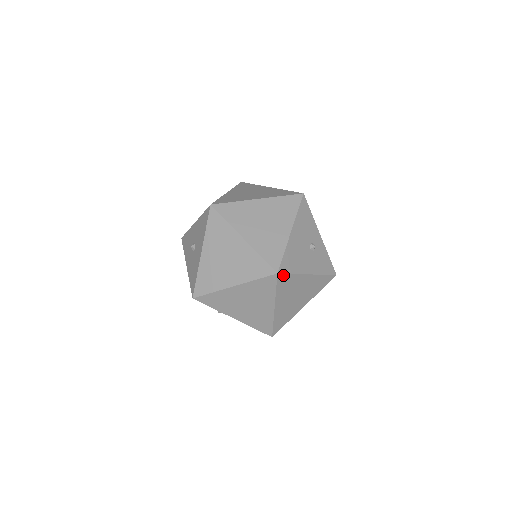
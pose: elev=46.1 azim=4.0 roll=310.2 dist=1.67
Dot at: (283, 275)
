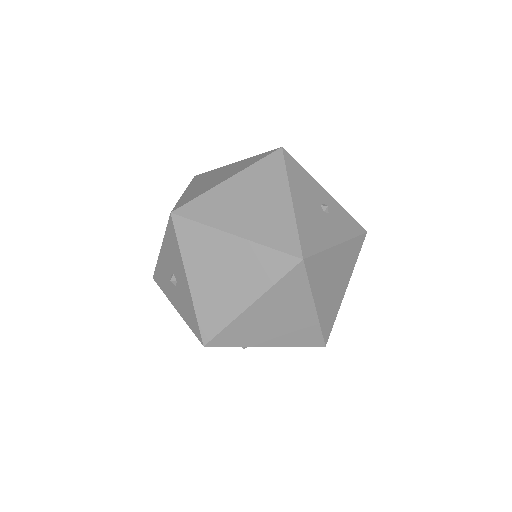
Dot at: (310, 259)
